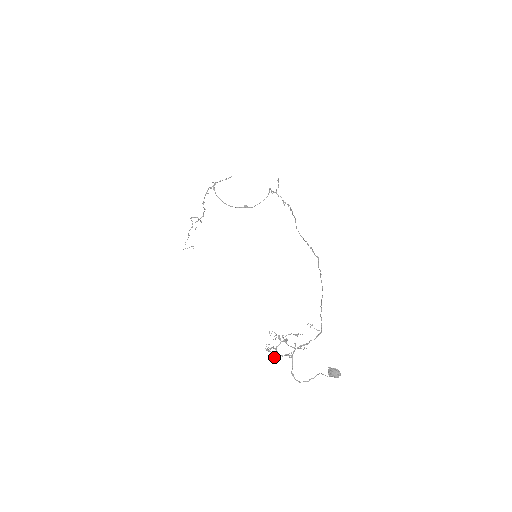
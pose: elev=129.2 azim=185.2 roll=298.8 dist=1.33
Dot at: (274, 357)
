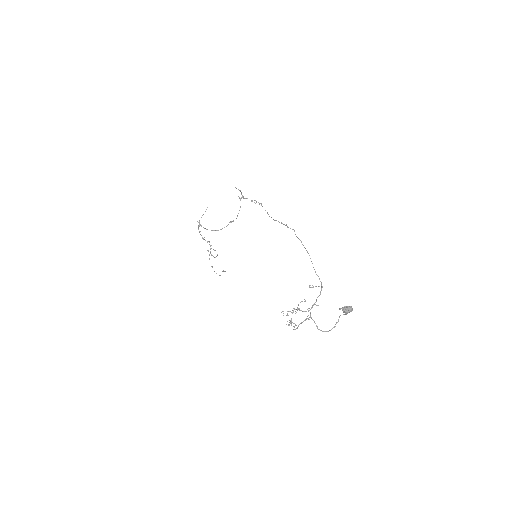
Dot at: occluded
